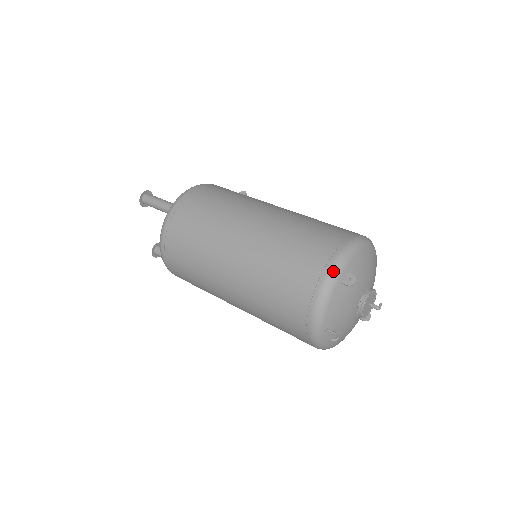
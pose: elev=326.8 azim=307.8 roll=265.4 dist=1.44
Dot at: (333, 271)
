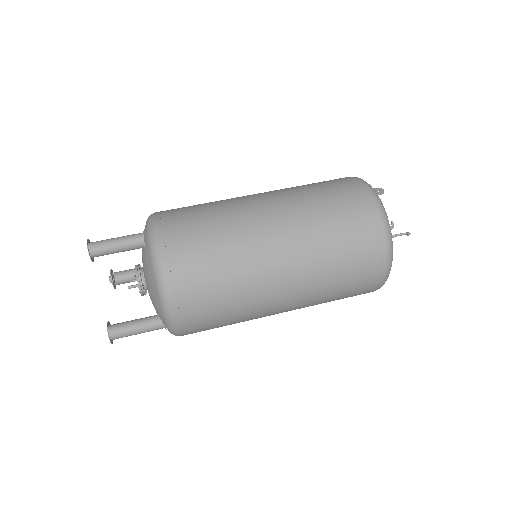
Dot at: (367, 184)
